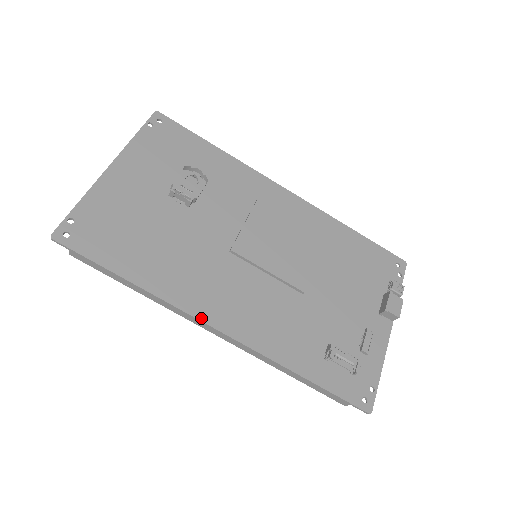
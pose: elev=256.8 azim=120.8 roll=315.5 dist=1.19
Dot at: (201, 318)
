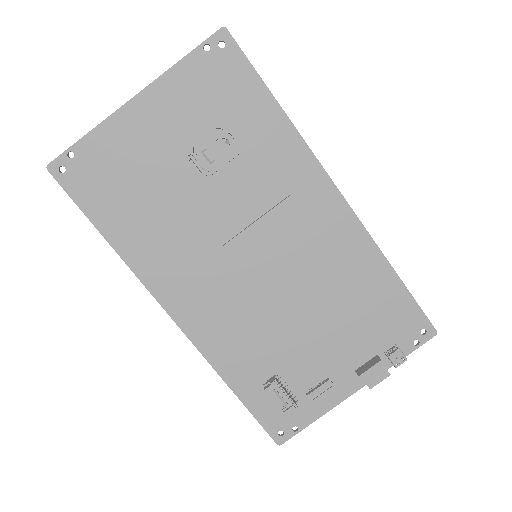
Dot at: (160, 300)
